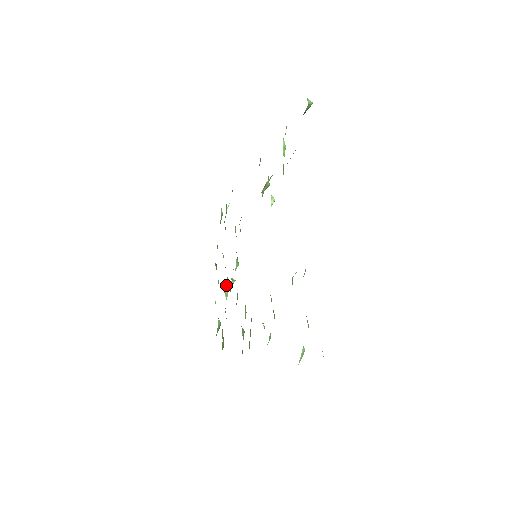
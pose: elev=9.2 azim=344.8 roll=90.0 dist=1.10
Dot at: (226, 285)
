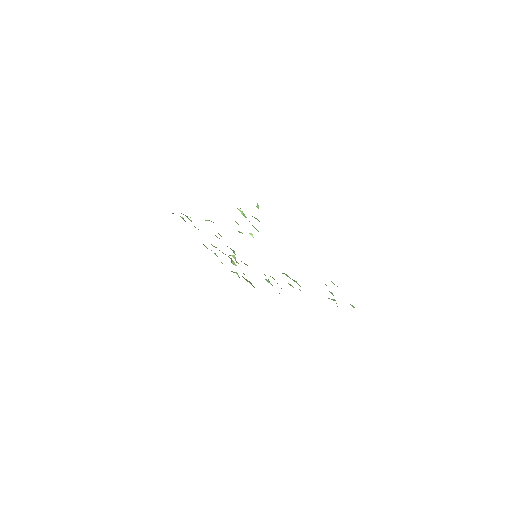
Dot at: occluded
